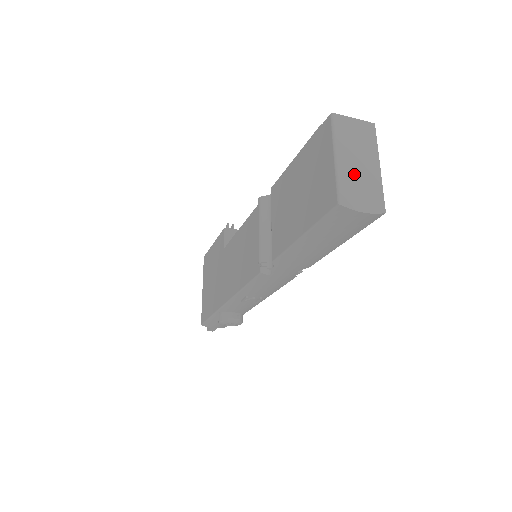
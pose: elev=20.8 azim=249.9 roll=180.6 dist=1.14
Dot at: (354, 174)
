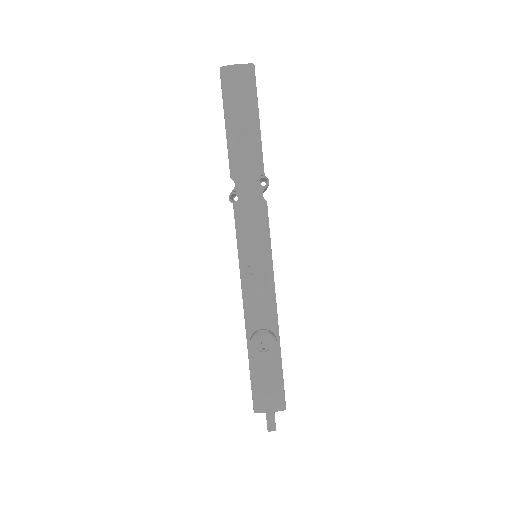
Dot at: occluded
